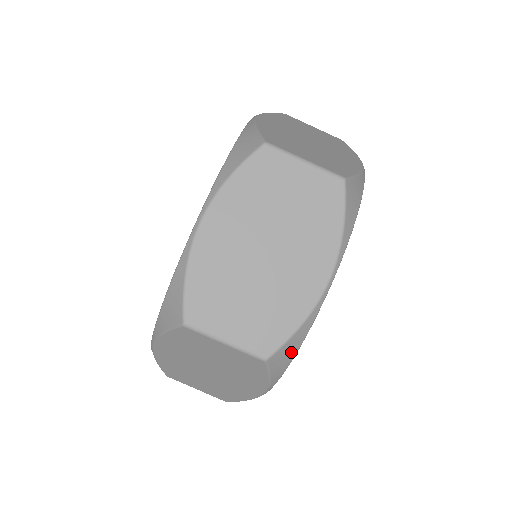
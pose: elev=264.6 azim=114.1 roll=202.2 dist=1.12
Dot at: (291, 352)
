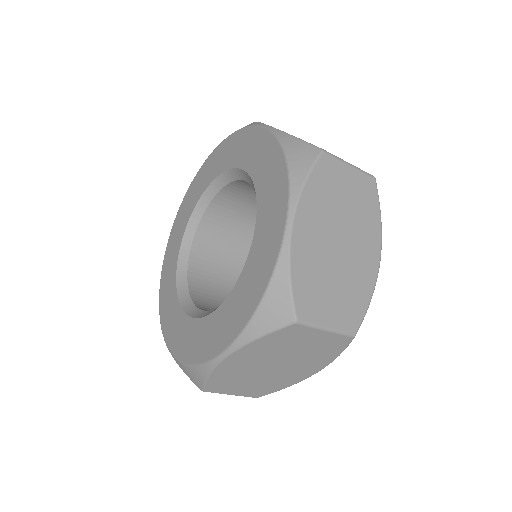
Dot at: occluded
